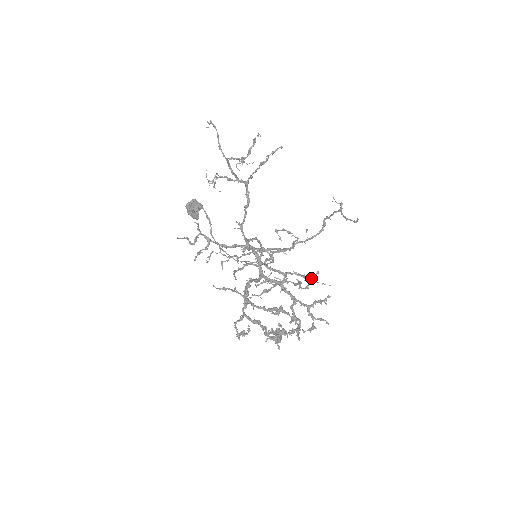
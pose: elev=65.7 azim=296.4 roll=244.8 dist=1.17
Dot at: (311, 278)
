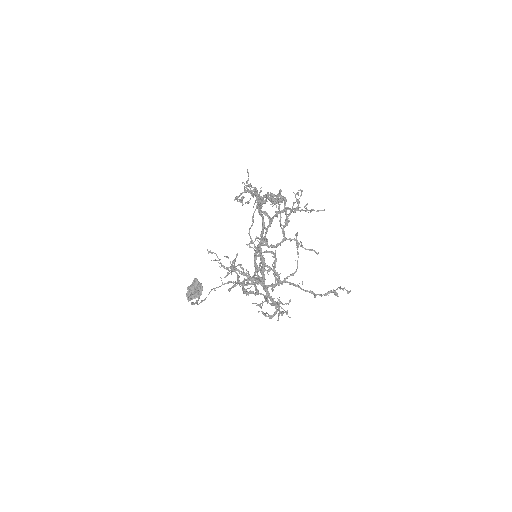
Dot at: (276, 309)
